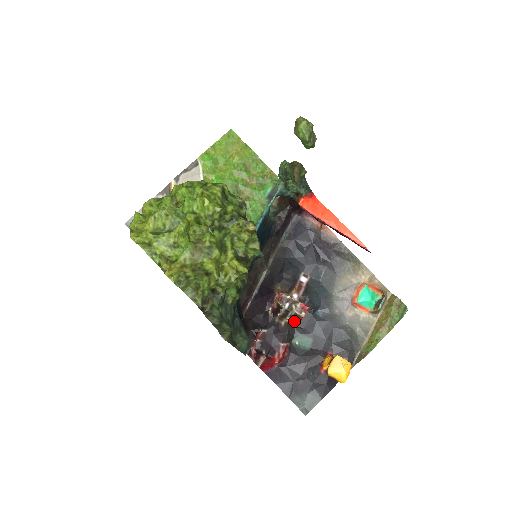
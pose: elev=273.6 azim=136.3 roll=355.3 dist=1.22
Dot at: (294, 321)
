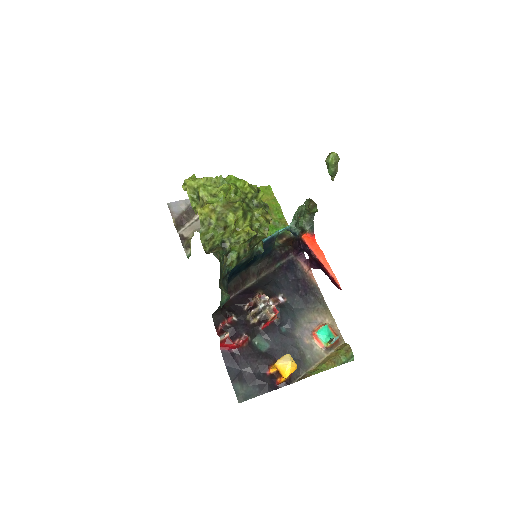
Dot at: (262, 321)
